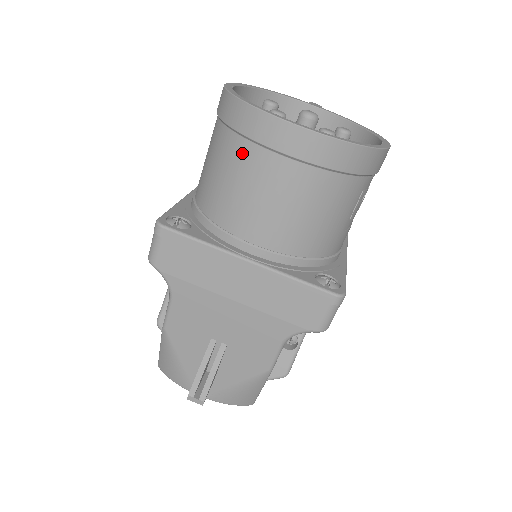
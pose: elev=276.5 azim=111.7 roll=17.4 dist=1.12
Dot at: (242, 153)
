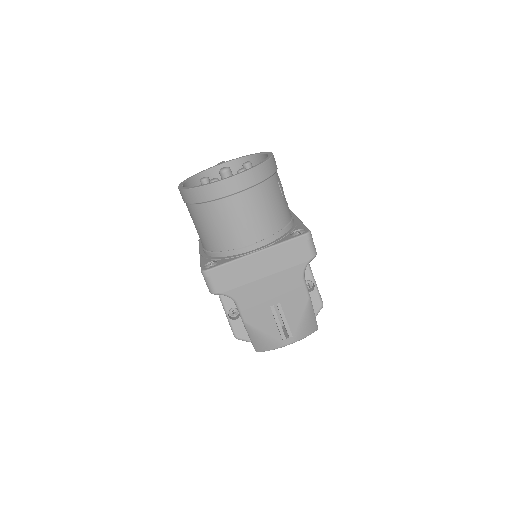
Dot at: (215, 209)
